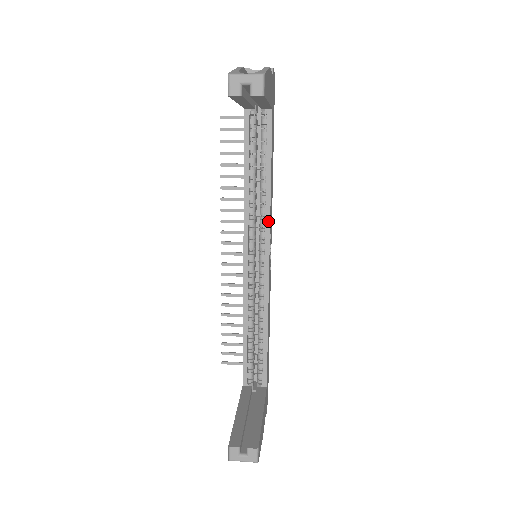
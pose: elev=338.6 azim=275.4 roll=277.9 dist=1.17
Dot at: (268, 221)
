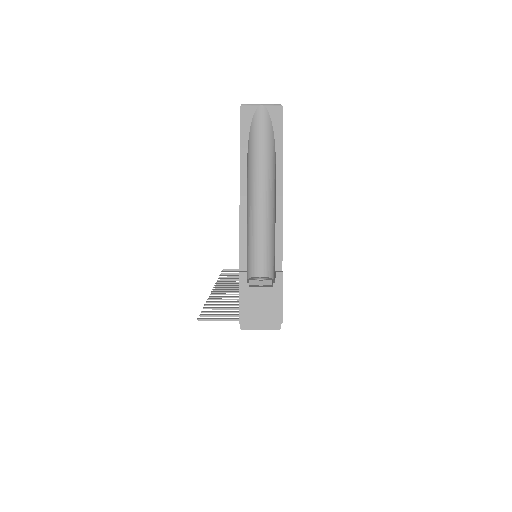
Dot at: occluded
